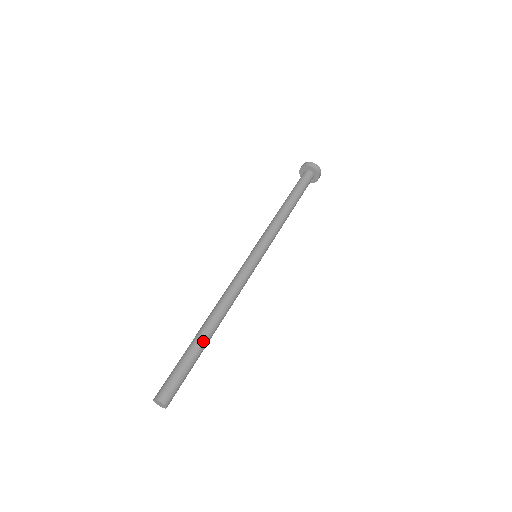
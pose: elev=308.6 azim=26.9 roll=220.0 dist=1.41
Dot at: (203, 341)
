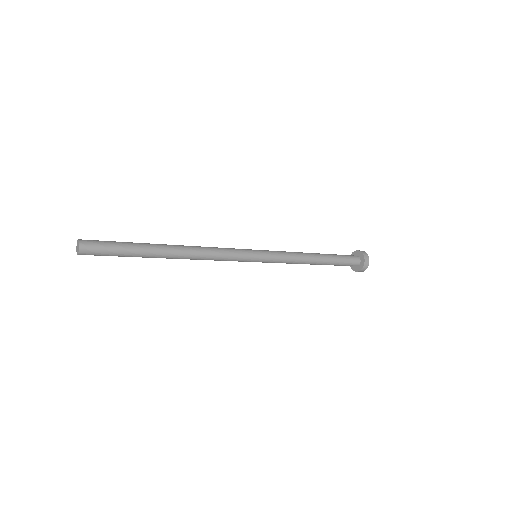
Dot at: (152, 244)
